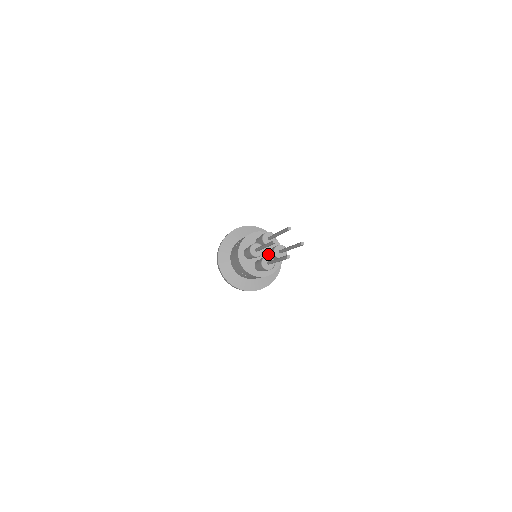
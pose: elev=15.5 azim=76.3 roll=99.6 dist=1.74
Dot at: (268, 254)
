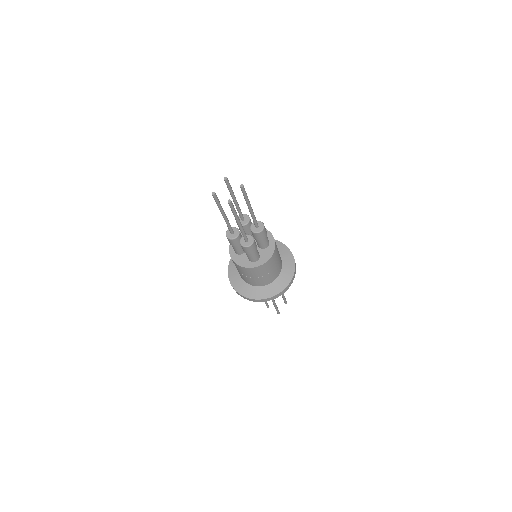
Dot at: (256, 241)
